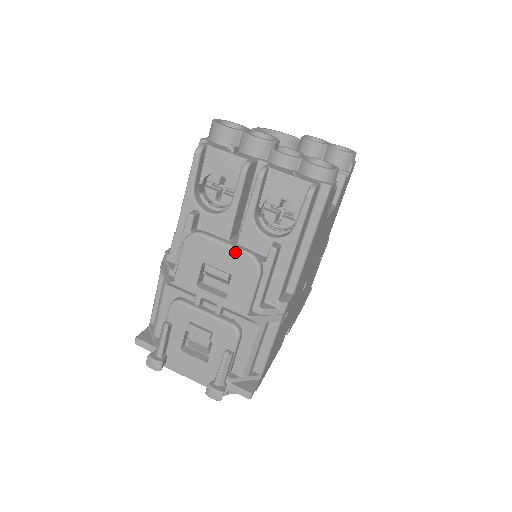
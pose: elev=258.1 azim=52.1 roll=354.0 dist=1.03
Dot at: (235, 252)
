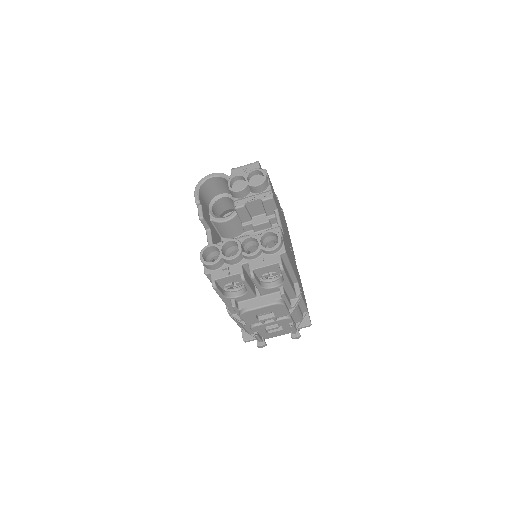
Dot at: (268, 307)
